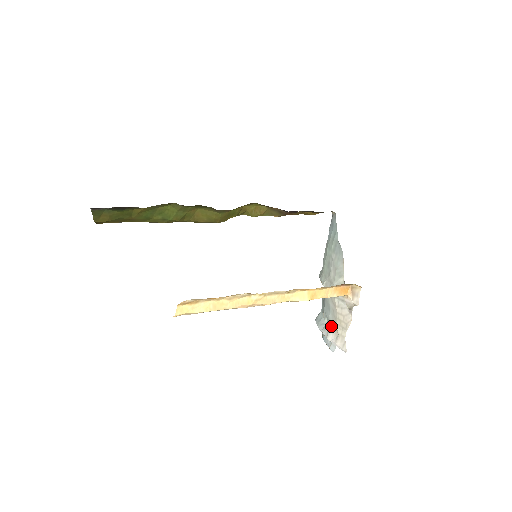
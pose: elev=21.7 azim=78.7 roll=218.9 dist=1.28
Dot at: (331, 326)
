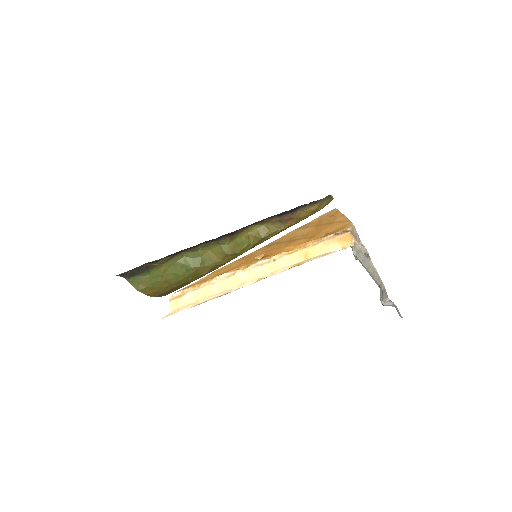
Dot at: occluded
